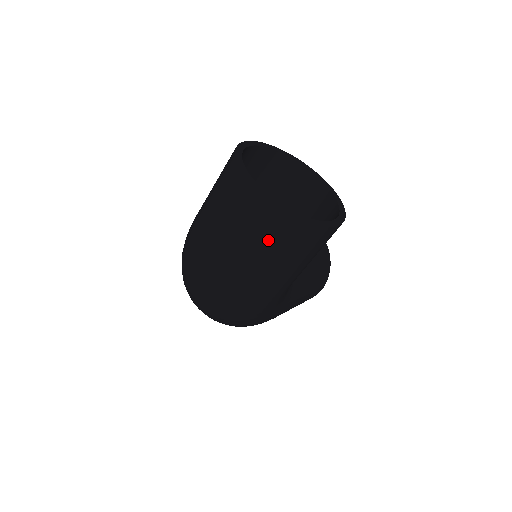
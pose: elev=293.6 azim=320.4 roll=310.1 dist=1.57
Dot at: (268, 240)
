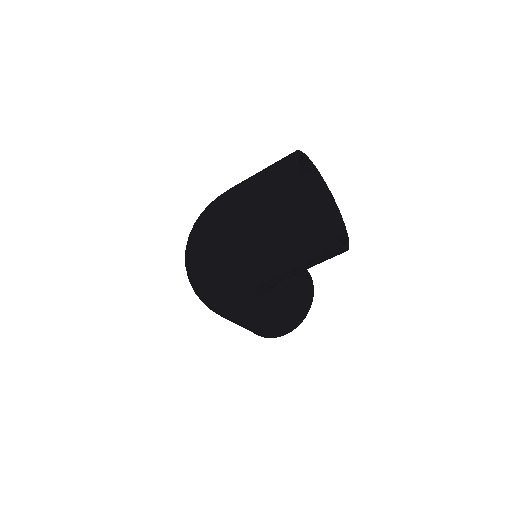
Dot at: (281, 216)
